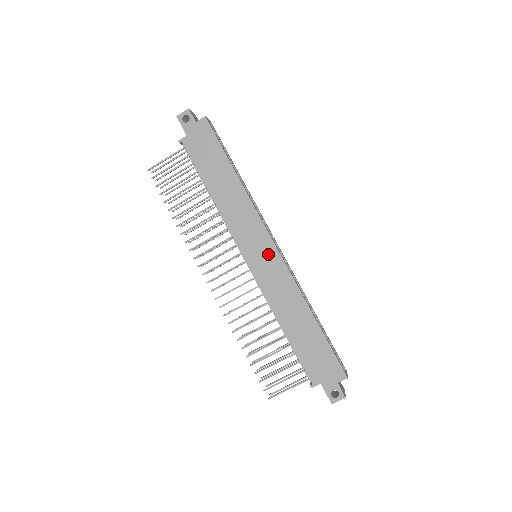
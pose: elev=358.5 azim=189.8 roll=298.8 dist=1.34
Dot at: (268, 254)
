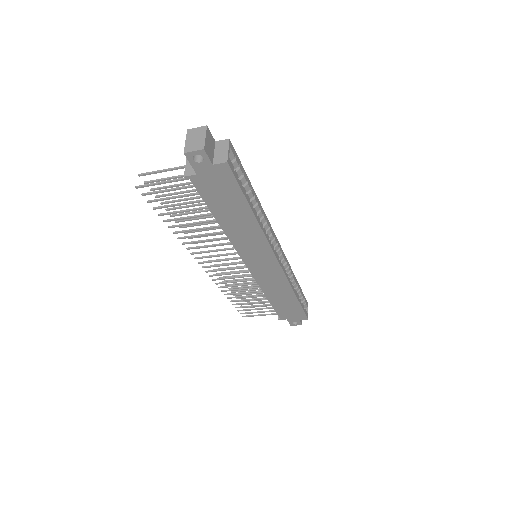
Dot at: (270, 267)
